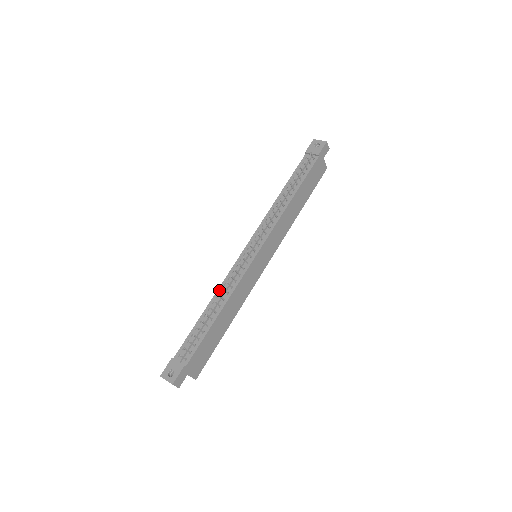
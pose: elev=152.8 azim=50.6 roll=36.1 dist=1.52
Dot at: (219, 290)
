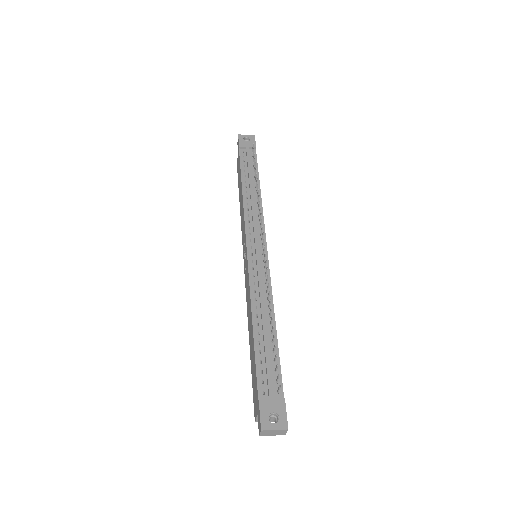
Dot at: (253, 300)
